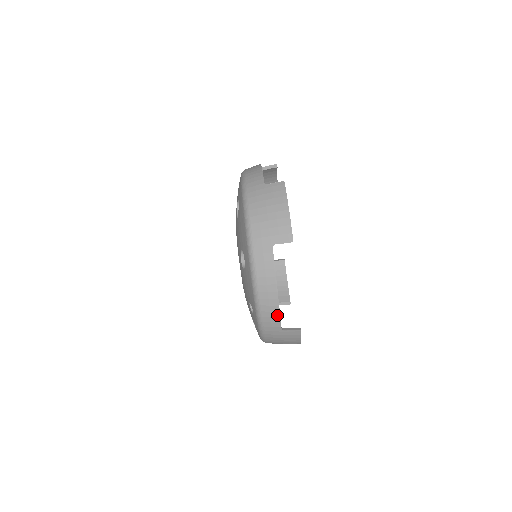
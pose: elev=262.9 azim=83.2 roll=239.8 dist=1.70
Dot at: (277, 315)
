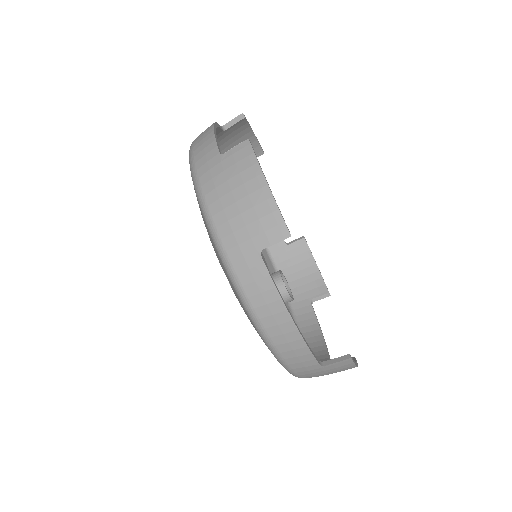
Dot at: (305, 351)
